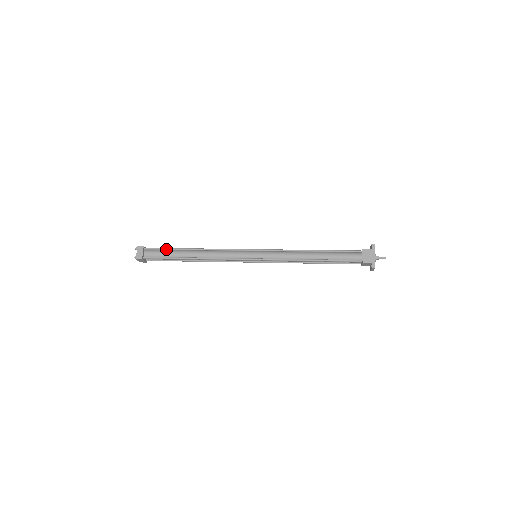
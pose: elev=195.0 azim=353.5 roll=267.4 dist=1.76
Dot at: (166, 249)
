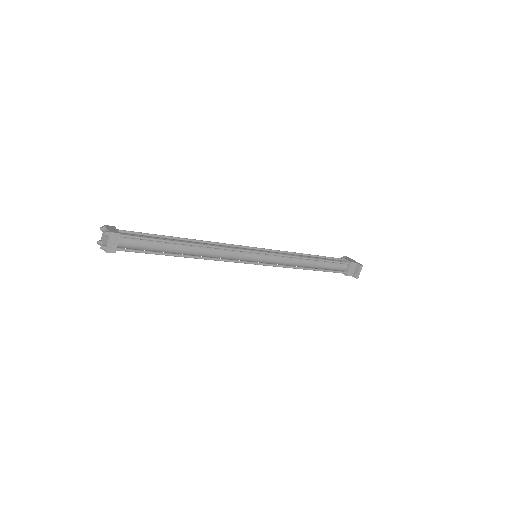
Dot at: (149, 234)
